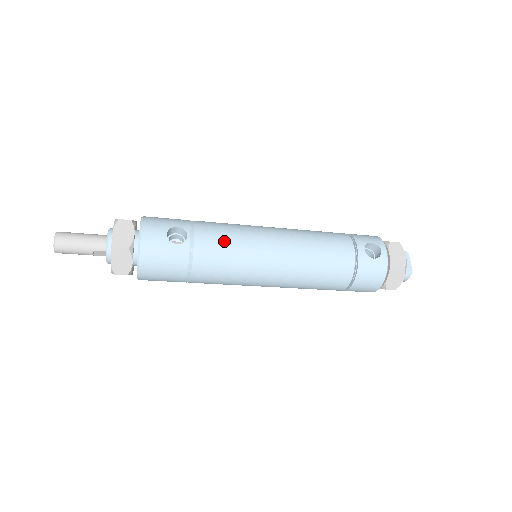
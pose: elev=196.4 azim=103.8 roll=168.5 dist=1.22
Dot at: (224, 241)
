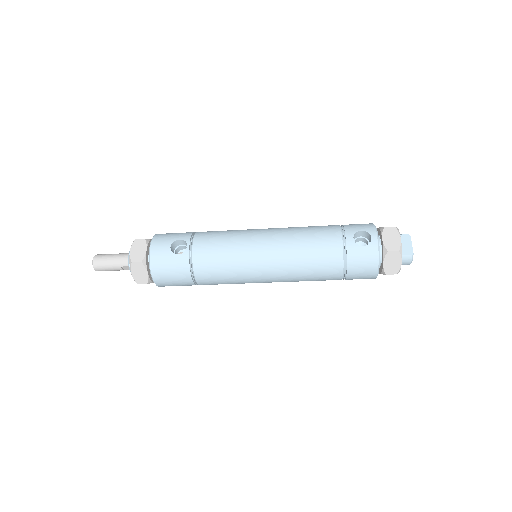
Dot at: (218, 247)
